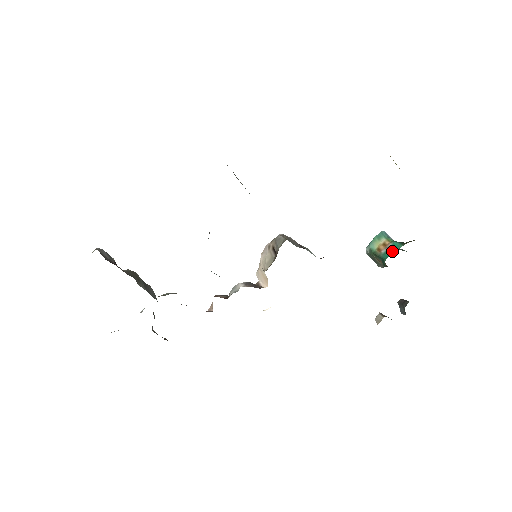
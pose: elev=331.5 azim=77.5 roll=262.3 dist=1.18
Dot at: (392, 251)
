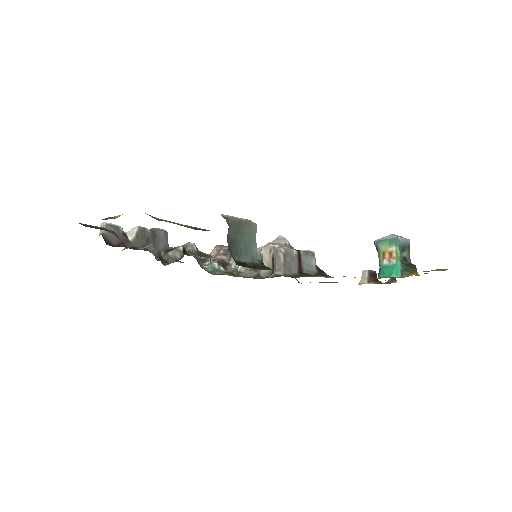
Dot at: (389, 274)
